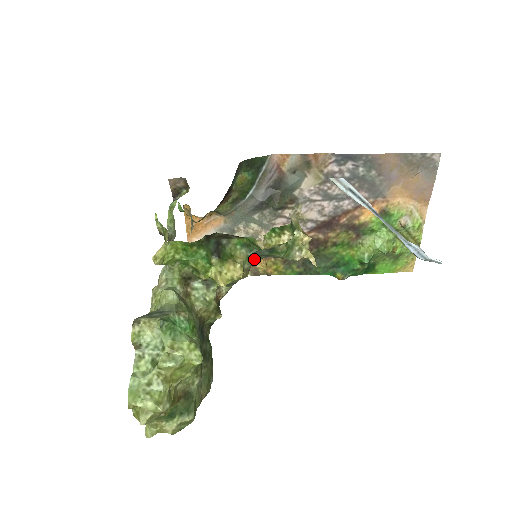
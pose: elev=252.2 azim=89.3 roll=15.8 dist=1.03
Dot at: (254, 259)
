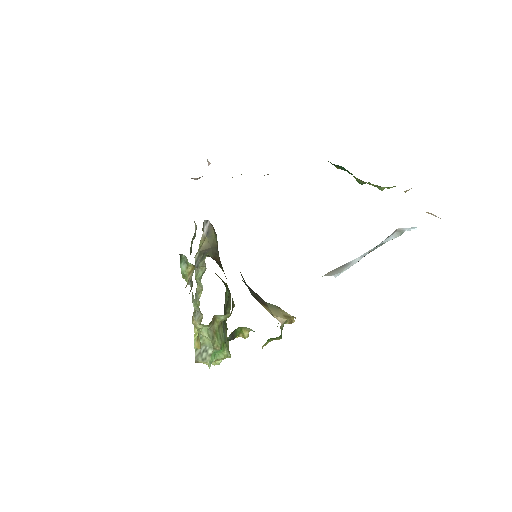
Dot at: occluded
